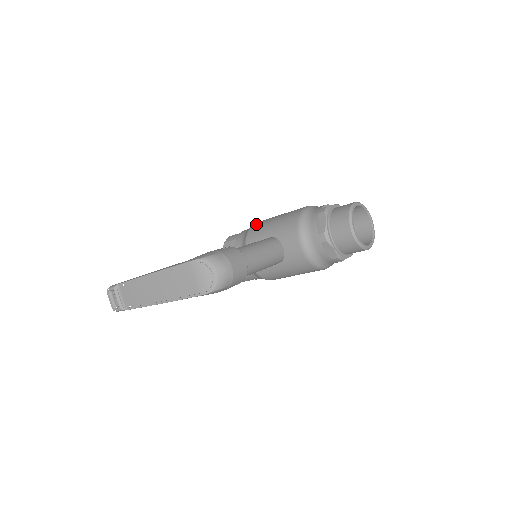
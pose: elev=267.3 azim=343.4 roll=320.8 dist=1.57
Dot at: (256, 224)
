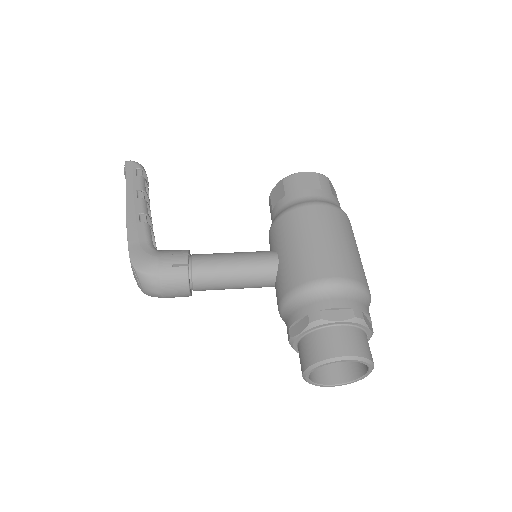
Dot at: (299, 213)
